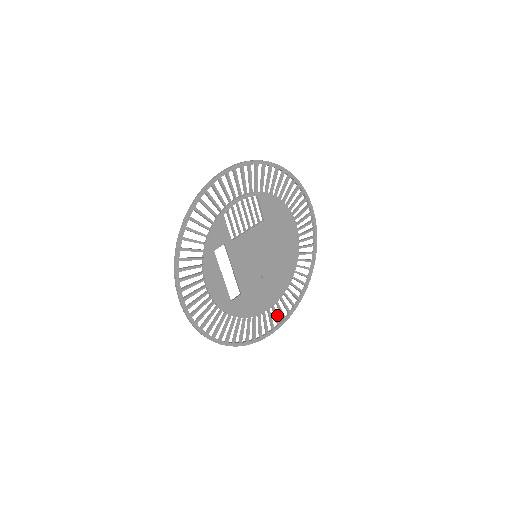
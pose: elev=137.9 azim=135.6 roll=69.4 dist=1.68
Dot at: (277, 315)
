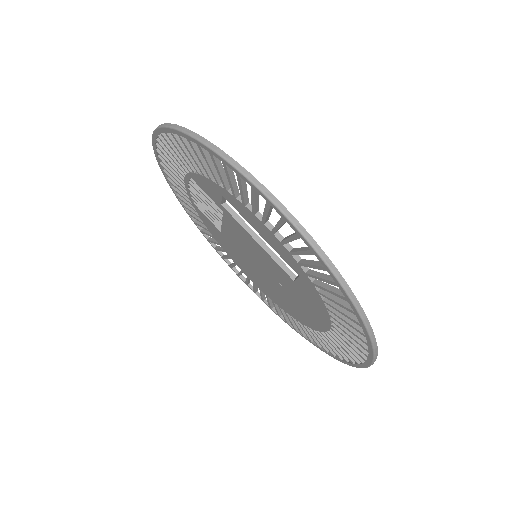
Dot at: occluded
